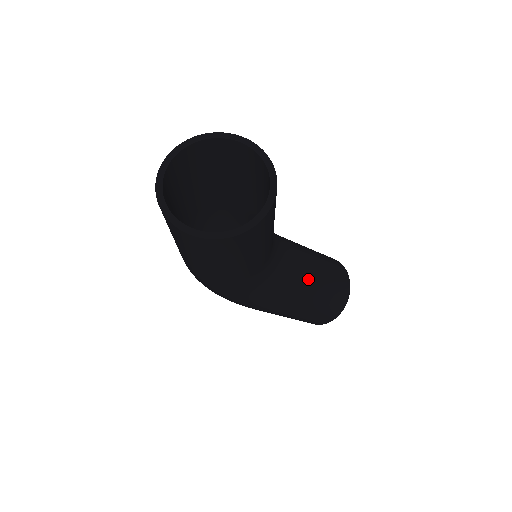
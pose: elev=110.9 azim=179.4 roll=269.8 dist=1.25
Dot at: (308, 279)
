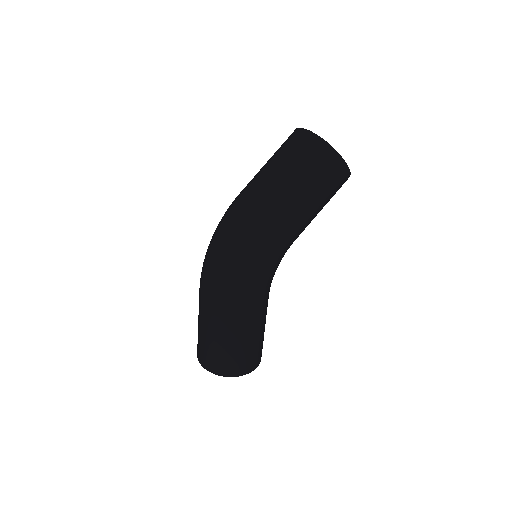
Dot at: occluded
